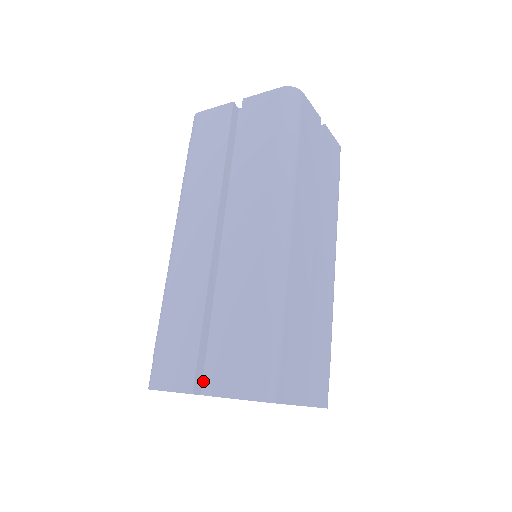
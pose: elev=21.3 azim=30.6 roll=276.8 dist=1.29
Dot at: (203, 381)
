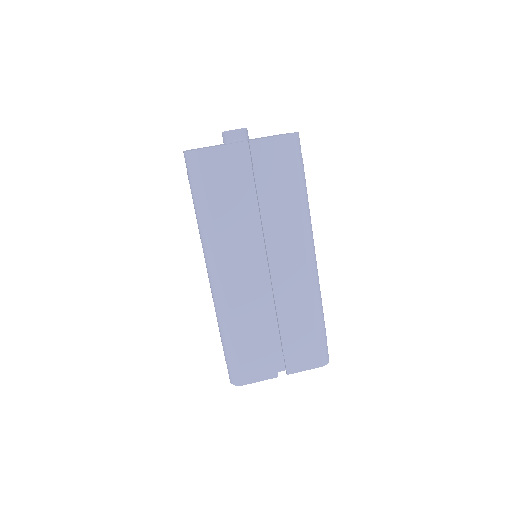
Dot at: occluded
